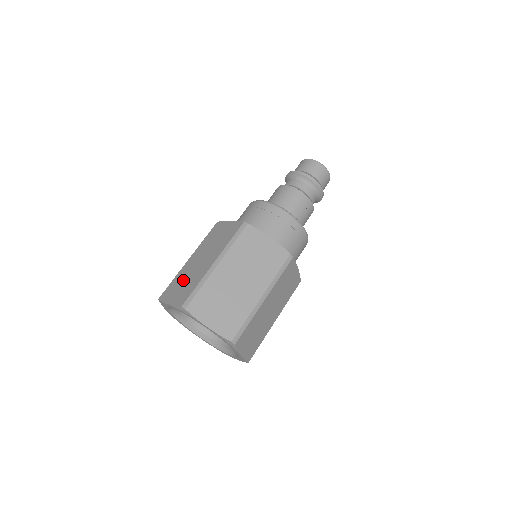
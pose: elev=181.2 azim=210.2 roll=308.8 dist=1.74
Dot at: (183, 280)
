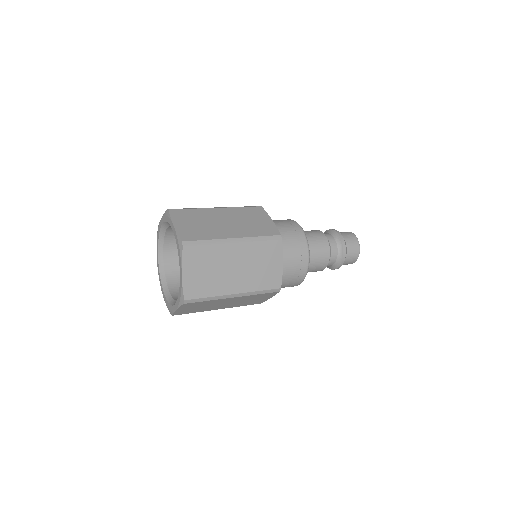
Dot at: occluded
